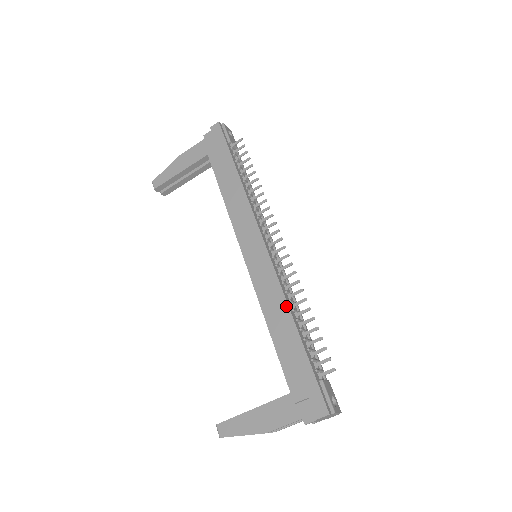
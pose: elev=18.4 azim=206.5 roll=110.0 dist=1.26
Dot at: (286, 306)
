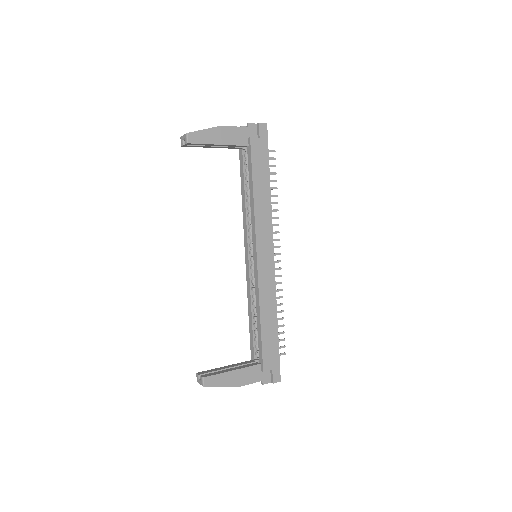
Dot at: (276, 307)
